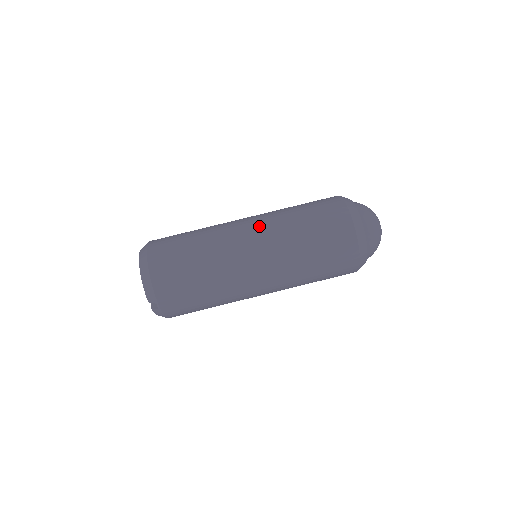
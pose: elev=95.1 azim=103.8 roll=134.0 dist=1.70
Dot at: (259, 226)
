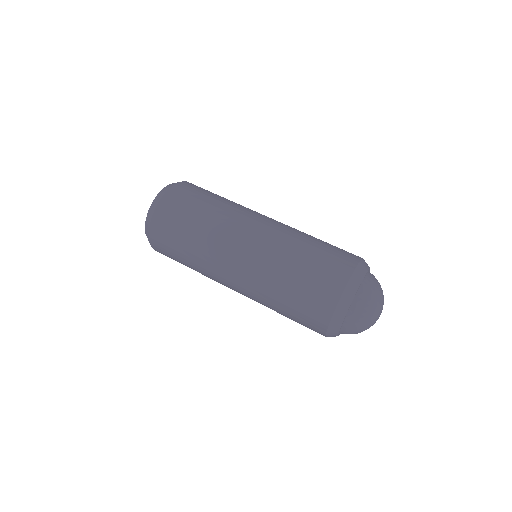
Dot at: (260, 241)
